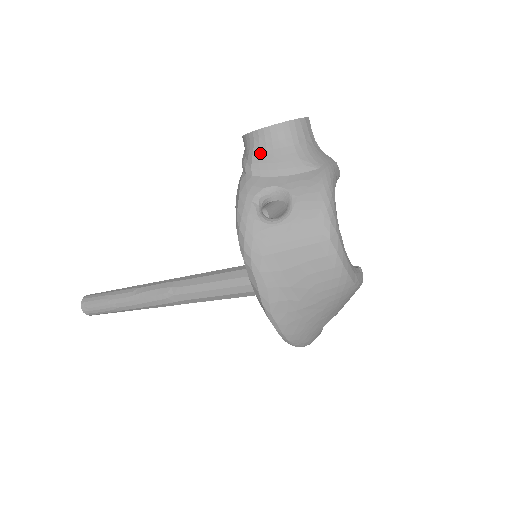
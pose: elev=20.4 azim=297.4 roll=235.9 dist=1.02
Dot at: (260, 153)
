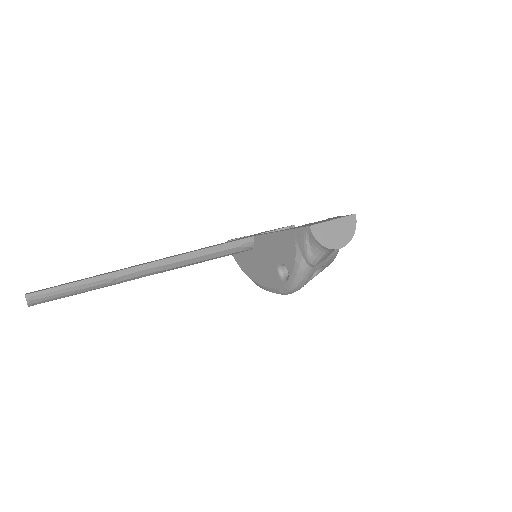
Dot at: (326, 256)
